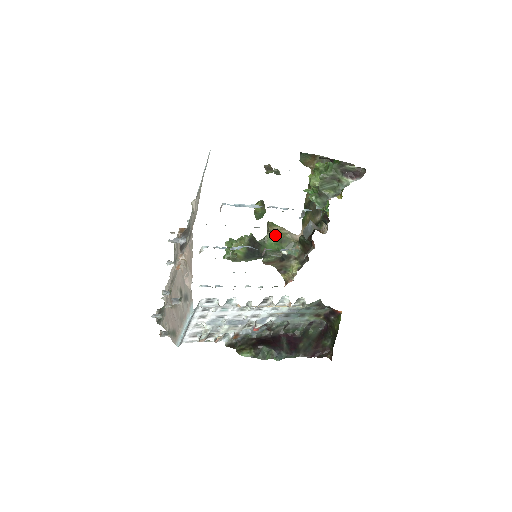
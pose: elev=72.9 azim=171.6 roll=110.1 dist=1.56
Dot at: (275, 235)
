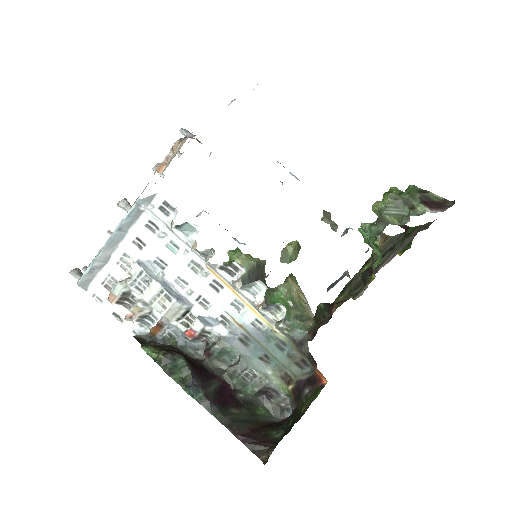
Dot at: (290, 292)
